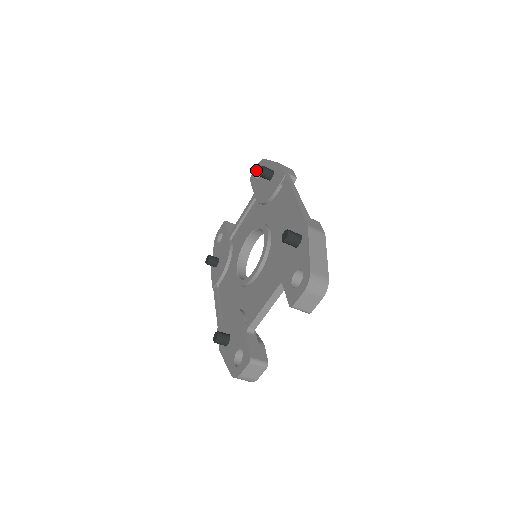
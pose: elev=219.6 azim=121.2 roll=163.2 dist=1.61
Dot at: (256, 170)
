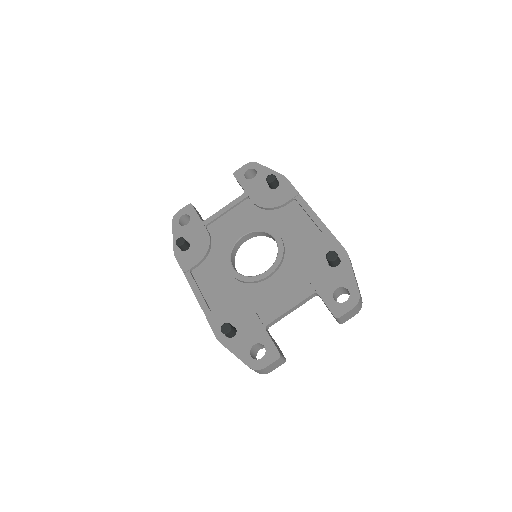
Dot at: (245, 169)
